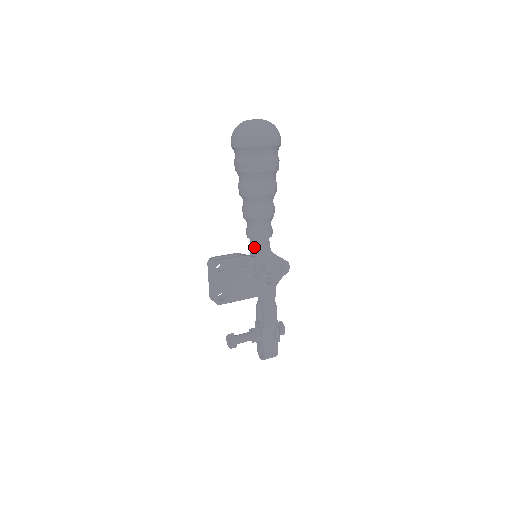
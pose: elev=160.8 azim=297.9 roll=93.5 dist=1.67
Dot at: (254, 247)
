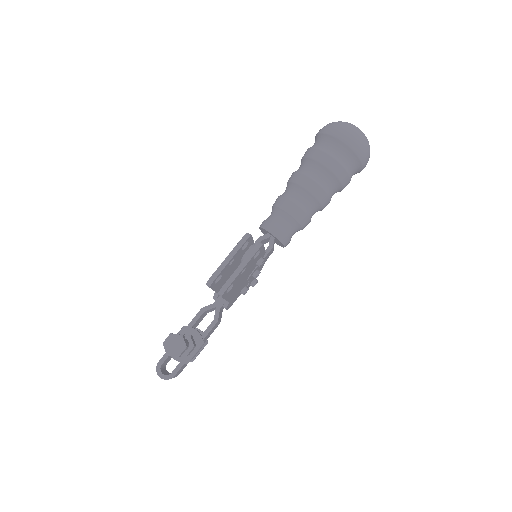
Dot at: (267, 247)
